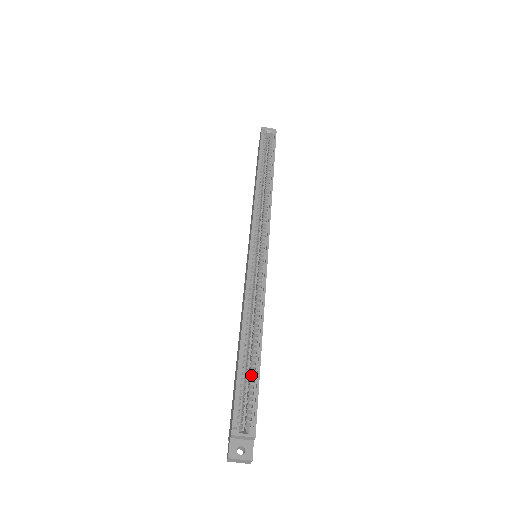
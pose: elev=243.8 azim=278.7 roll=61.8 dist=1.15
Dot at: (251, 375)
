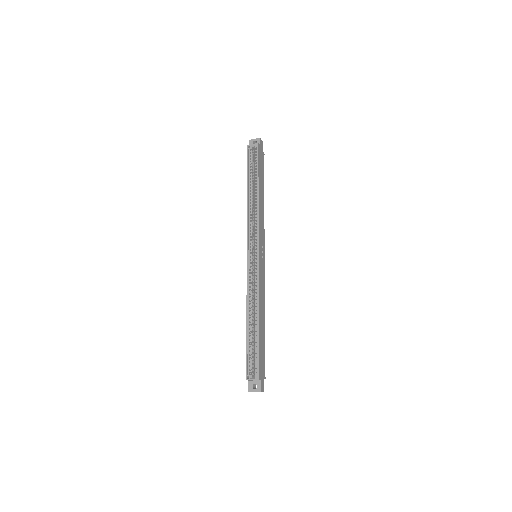
Dot at: (256, 342)
